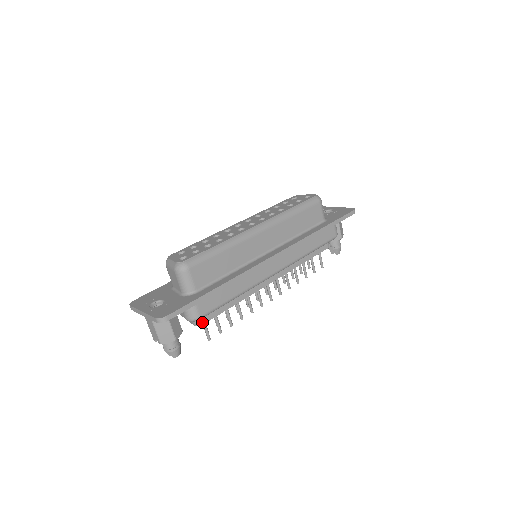
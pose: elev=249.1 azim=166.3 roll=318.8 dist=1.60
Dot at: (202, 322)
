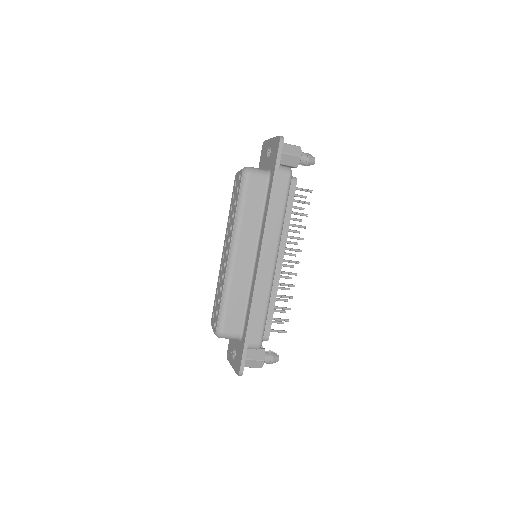
Dot at: (267, 338)
